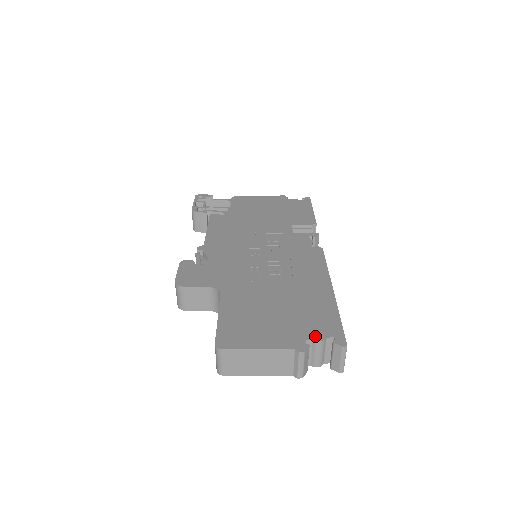
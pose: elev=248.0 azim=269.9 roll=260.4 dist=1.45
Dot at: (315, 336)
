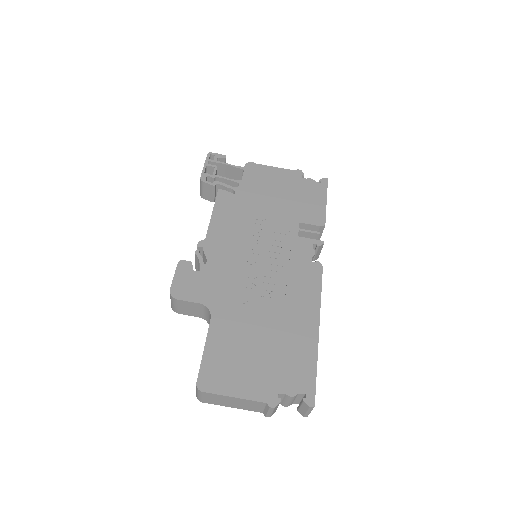
Dot at: (288, 390)
